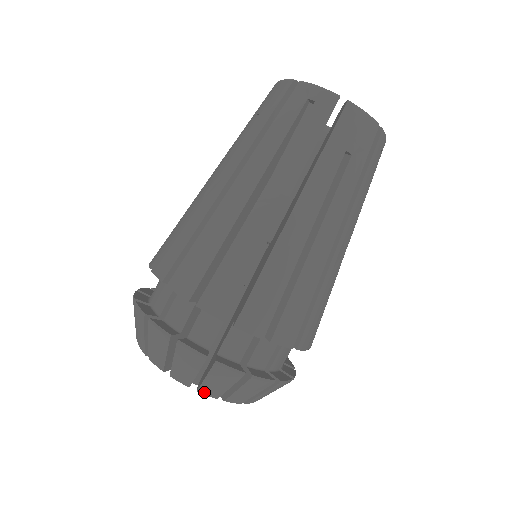
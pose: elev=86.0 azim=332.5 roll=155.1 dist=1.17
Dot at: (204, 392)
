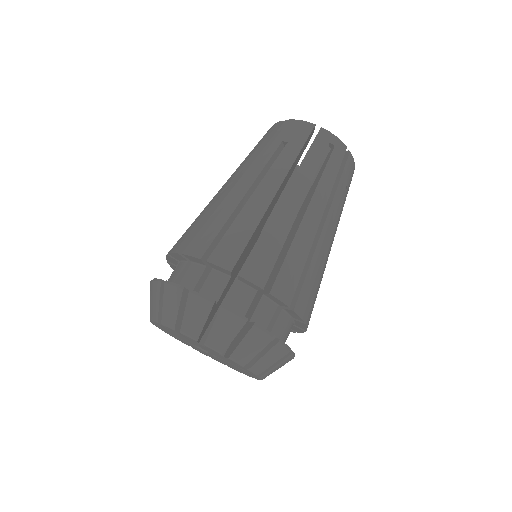
Dot at: (165, 322)
